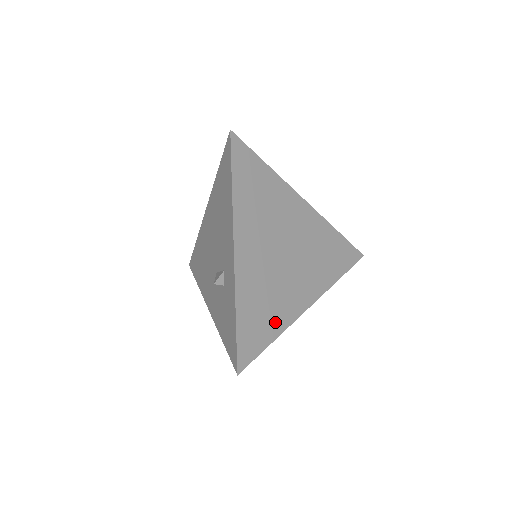
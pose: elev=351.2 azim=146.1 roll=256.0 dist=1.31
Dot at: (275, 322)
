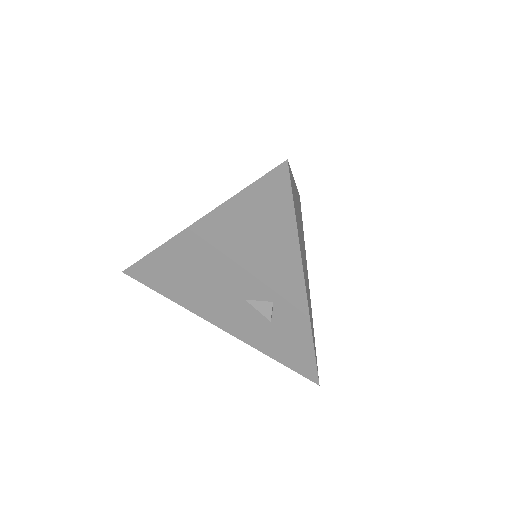
Dot at: occluded
